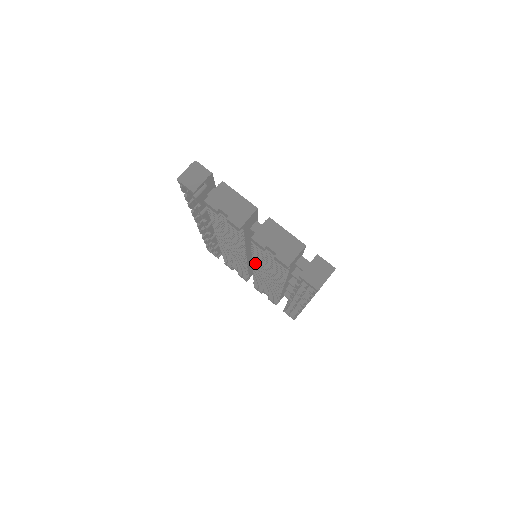
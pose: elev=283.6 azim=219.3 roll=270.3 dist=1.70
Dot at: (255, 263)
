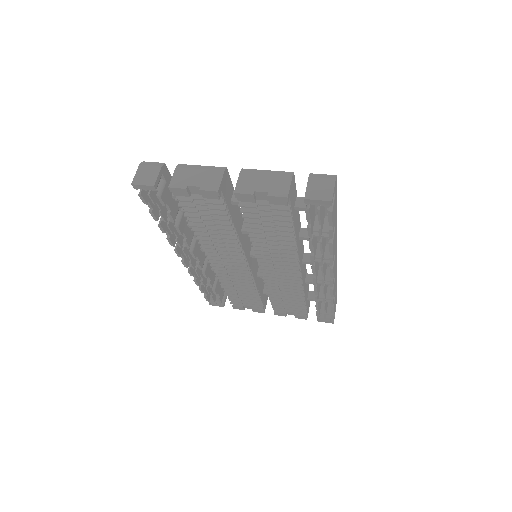
Dot at: (257, 250)
